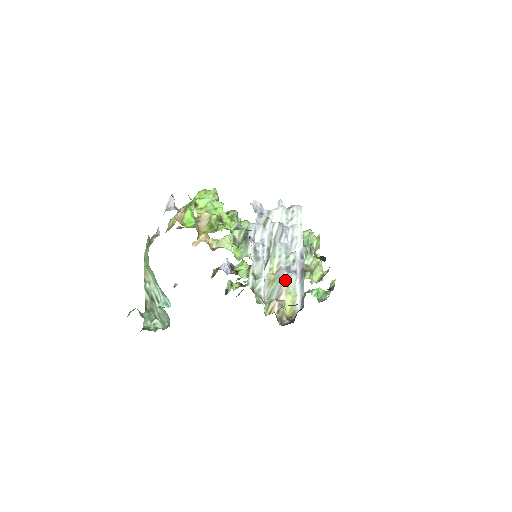
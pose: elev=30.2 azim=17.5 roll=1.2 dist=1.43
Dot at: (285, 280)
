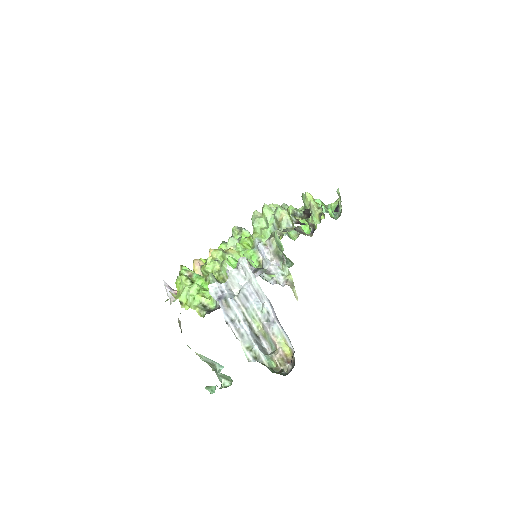
Dot at: (271, 335)
